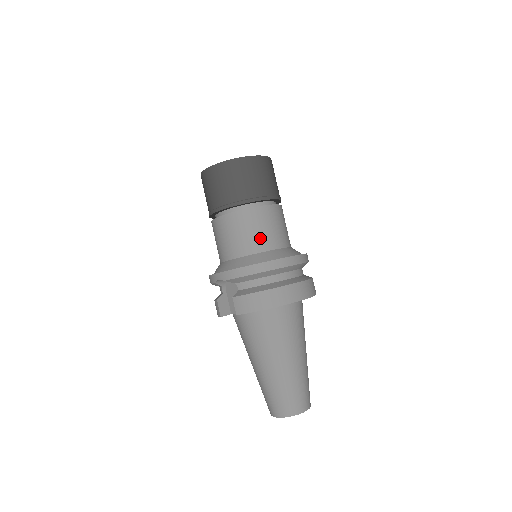
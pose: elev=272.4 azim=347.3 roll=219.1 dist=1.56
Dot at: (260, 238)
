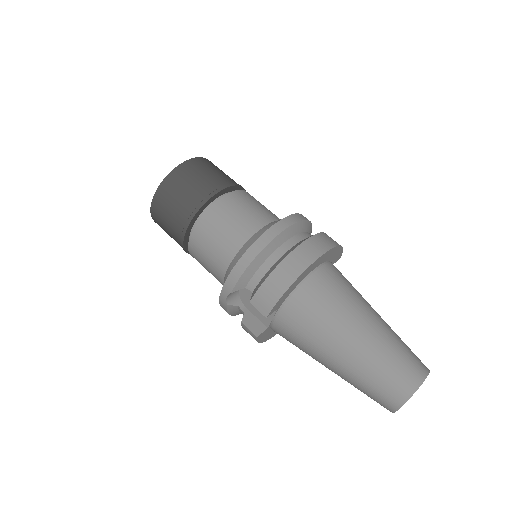
Dot at: (239, 227)
